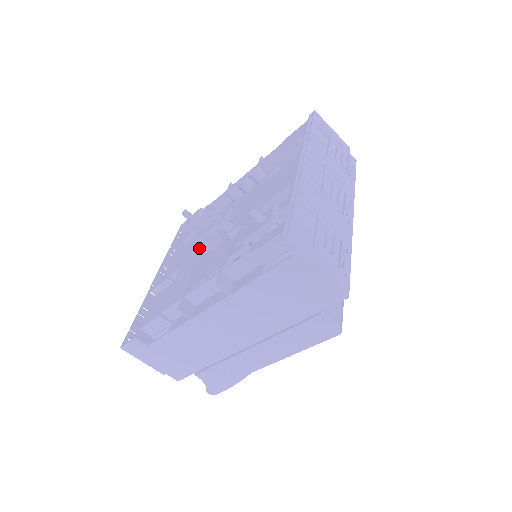
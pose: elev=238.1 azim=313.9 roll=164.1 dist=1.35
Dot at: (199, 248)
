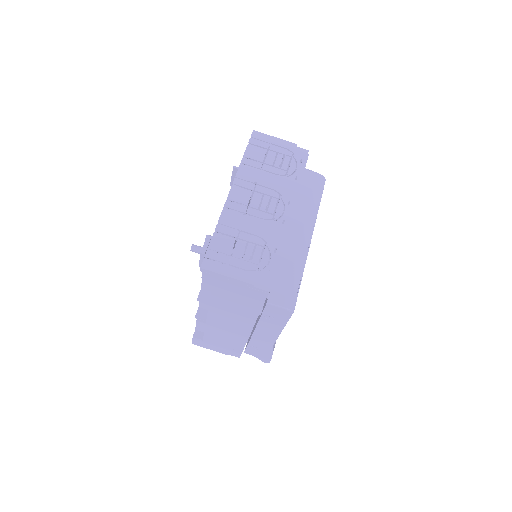
Dot at: occluded
